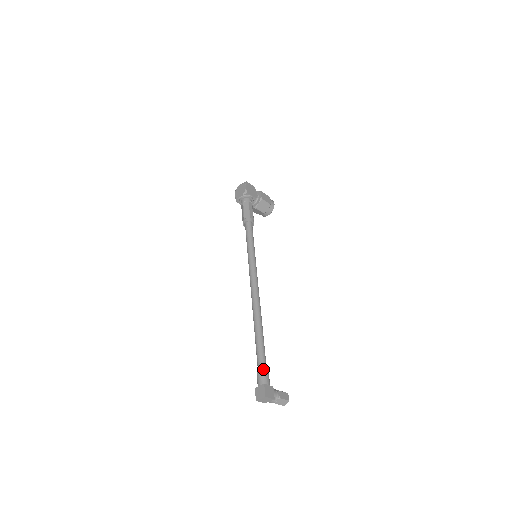
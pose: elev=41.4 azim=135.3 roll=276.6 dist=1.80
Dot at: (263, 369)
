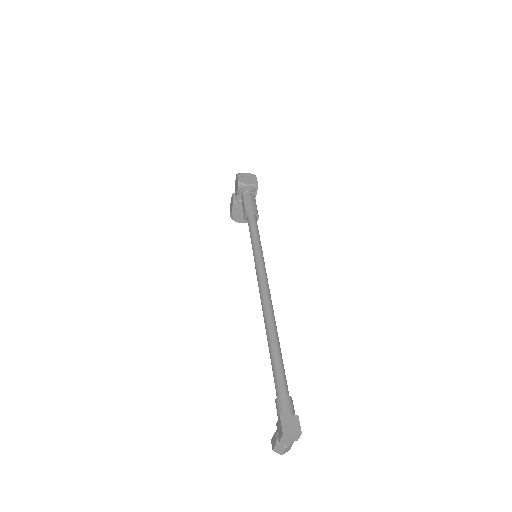
Dot at: occluded
